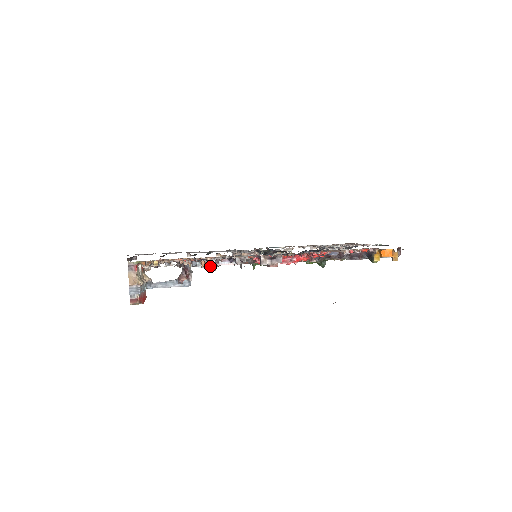
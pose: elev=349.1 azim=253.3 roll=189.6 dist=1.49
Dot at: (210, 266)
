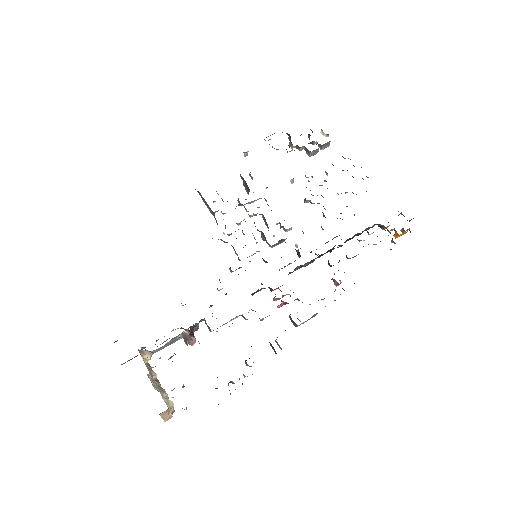
Dot at: occluded
